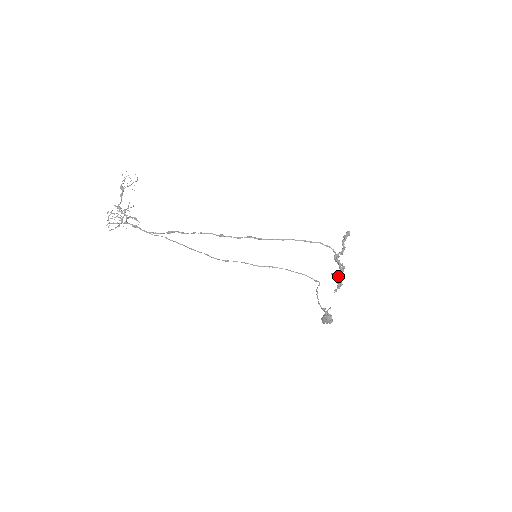
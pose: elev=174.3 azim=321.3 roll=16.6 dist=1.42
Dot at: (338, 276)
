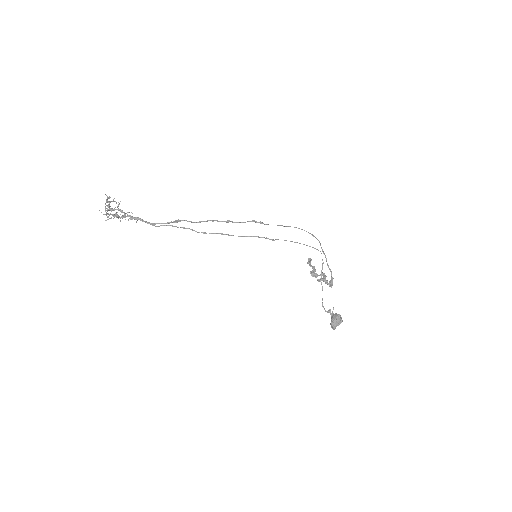
Dot at: (325, 279)
